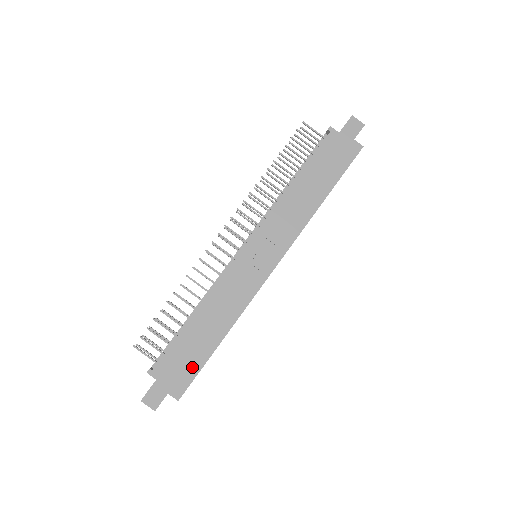
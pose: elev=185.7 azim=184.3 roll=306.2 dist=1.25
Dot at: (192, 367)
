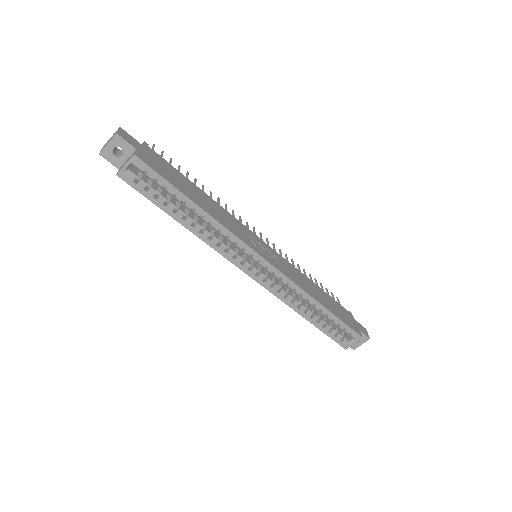
Dot at: (167, 176)
